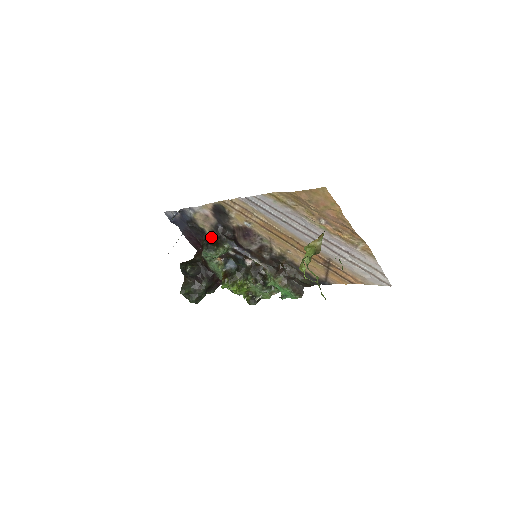
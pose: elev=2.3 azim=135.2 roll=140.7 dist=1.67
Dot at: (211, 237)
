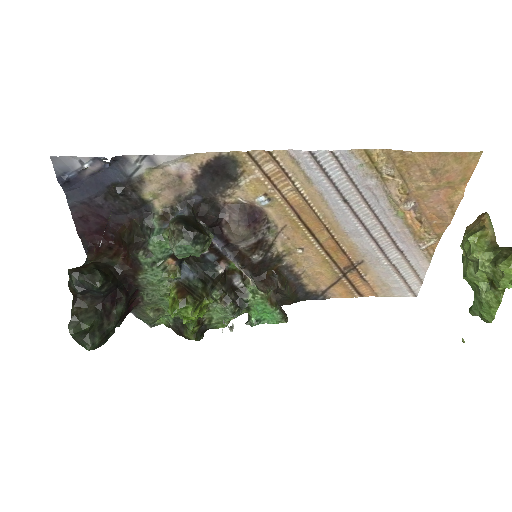
Dot at: (186, 218)
